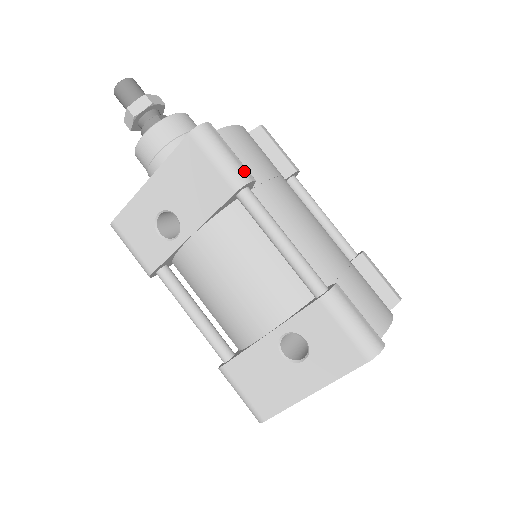
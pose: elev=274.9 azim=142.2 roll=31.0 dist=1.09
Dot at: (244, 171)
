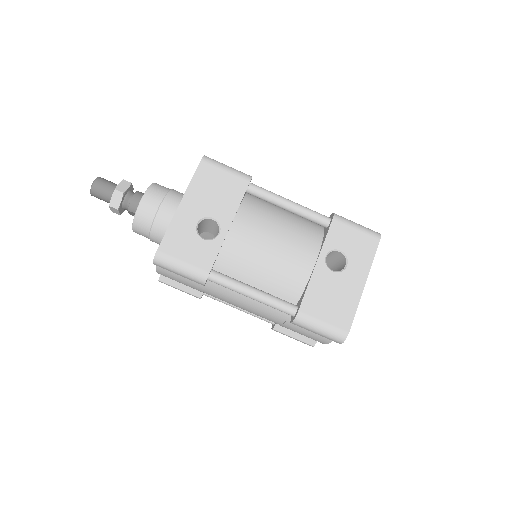
Dot at: occluded
